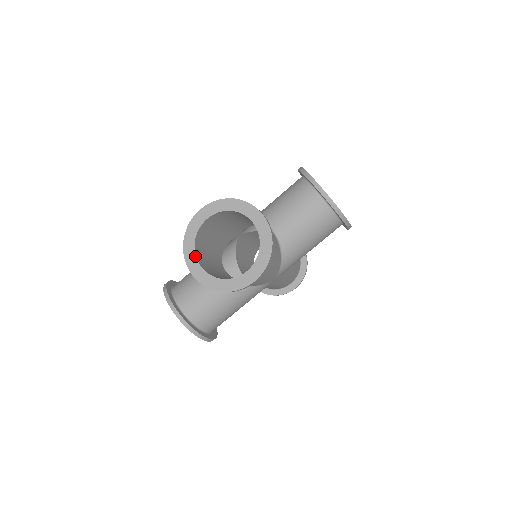
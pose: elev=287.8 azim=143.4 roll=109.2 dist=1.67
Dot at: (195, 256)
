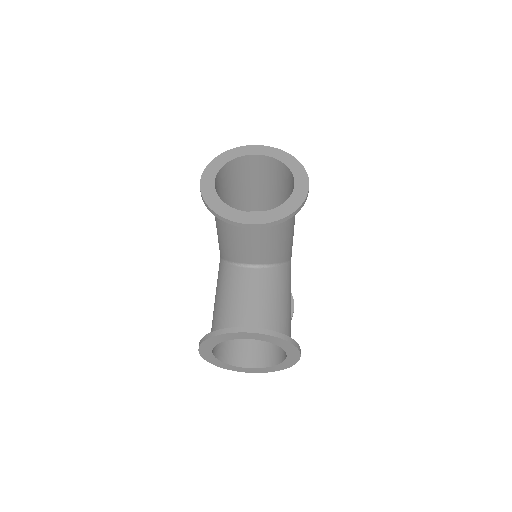
Dot at: (237, 210)
